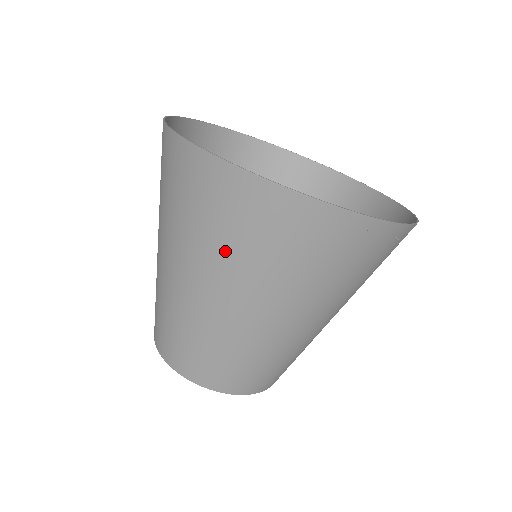
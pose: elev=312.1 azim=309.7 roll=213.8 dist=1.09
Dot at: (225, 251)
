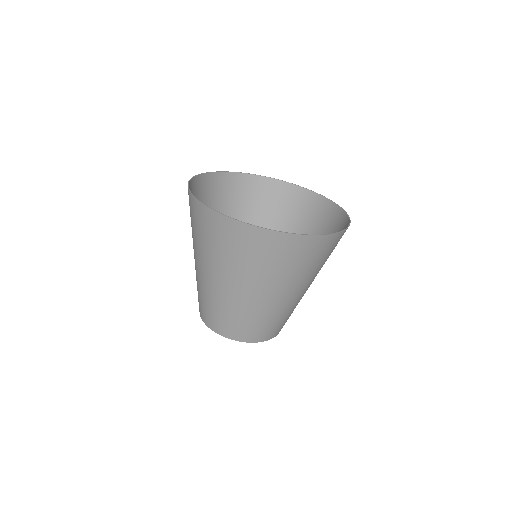
Dot at: (200, 243)
